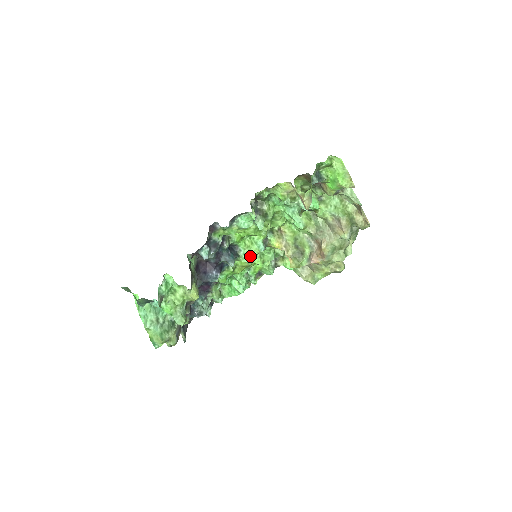
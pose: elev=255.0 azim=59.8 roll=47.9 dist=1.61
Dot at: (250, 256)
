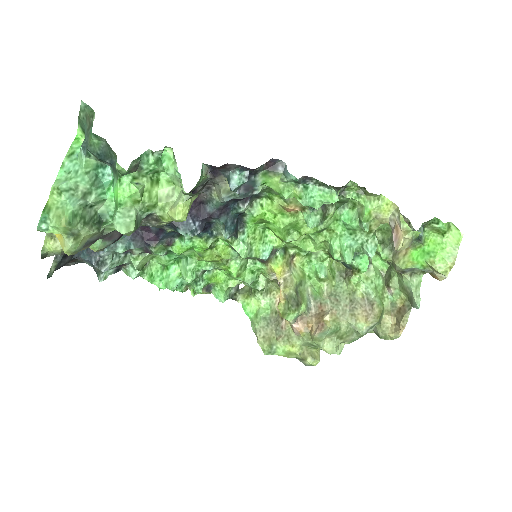
Dot at: (248, 250)
